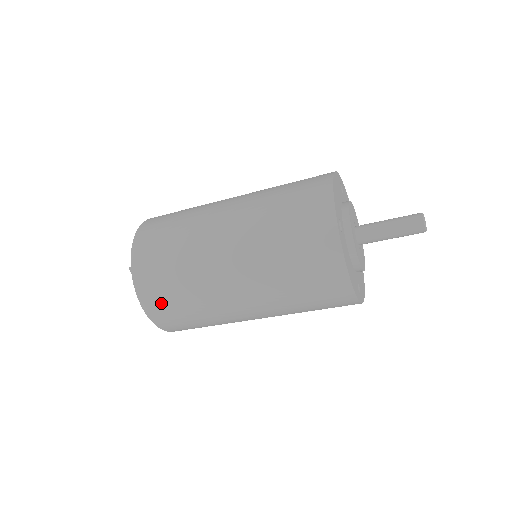
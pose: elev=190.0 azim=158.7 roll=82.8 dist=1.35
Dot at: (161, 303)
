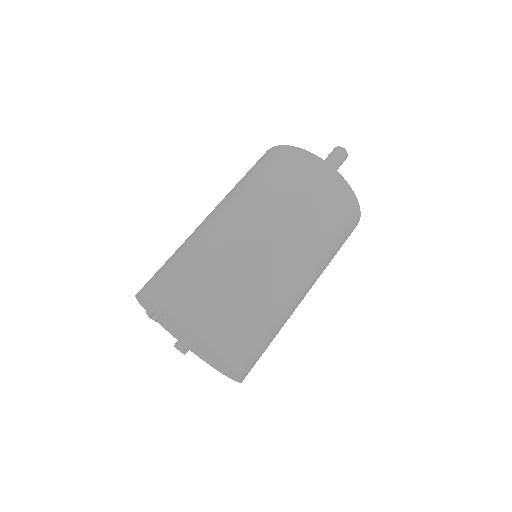
Dot at: (198, 300)
